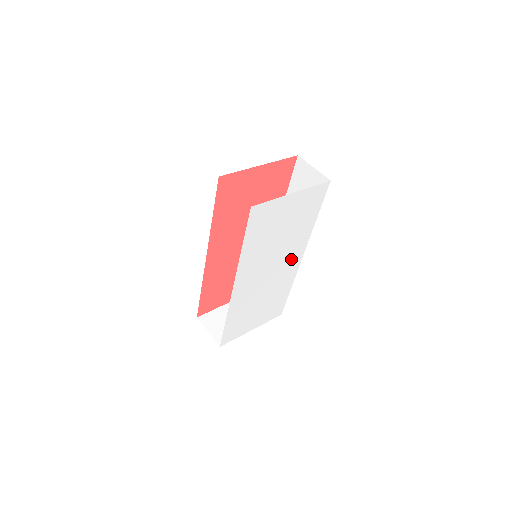
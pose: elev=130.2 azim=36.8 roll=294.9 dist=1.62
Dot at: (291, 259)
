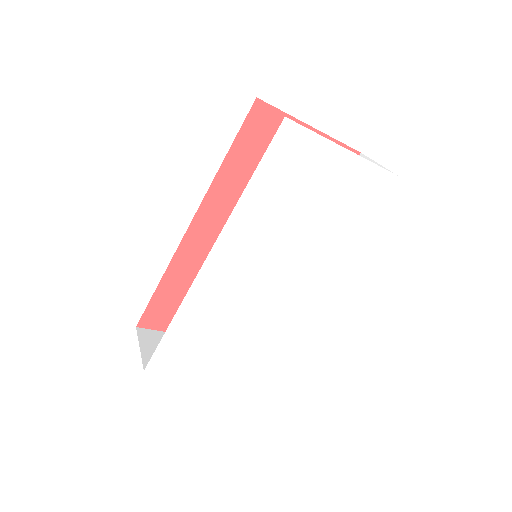
Dot at: (302, 280)
